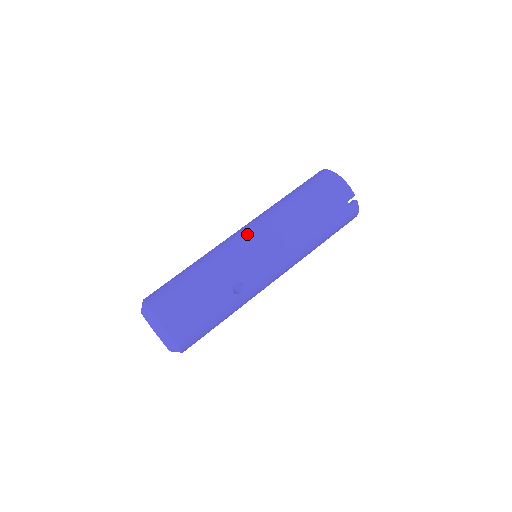
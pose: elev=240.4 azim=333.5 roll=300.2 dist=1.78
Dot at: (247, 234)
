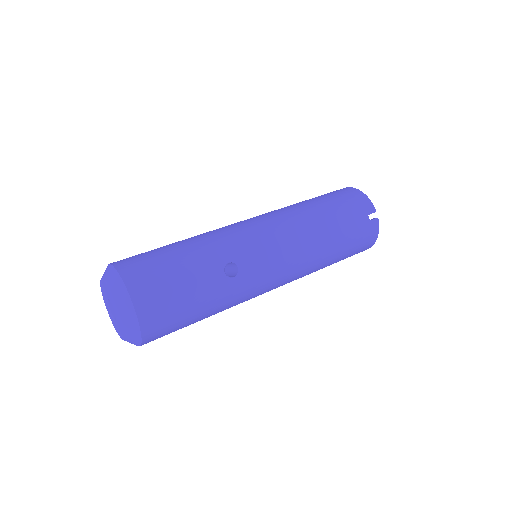
Dot at: (251, 220)
